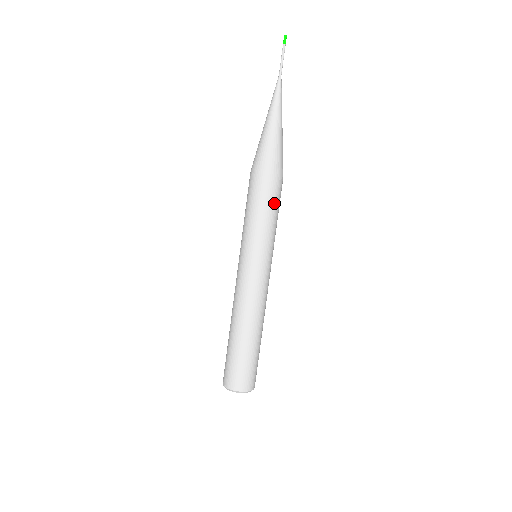
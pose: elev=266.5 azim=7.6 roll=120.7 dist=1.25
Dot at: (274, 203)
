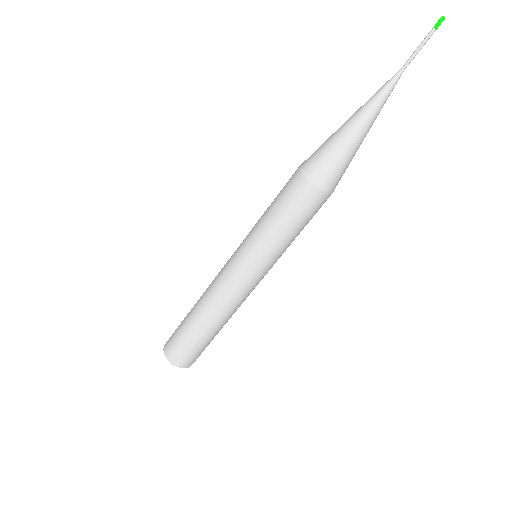
Dot at: (291, 213)
